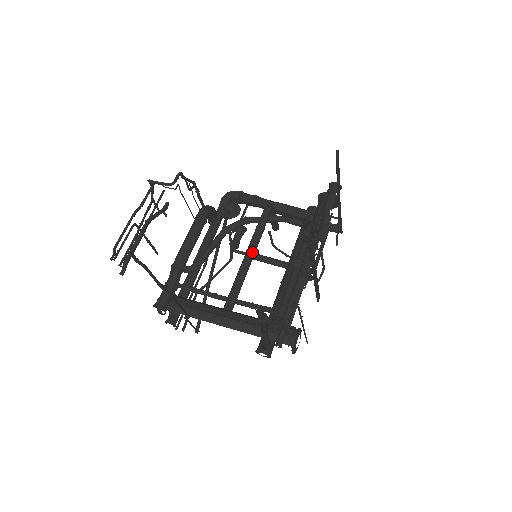
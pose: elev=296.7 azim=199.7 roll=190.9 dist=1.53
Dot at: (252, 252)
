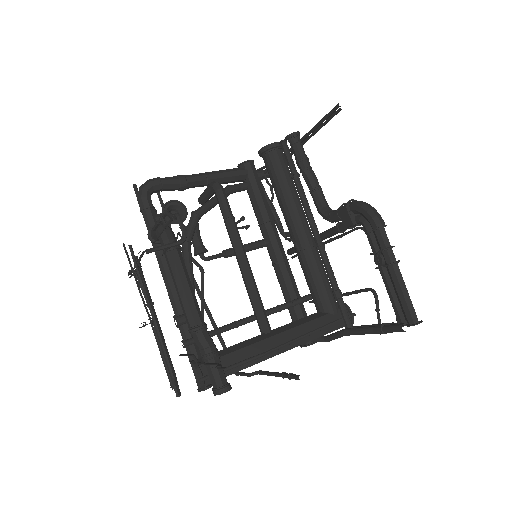
Dot at: (245, 253)
